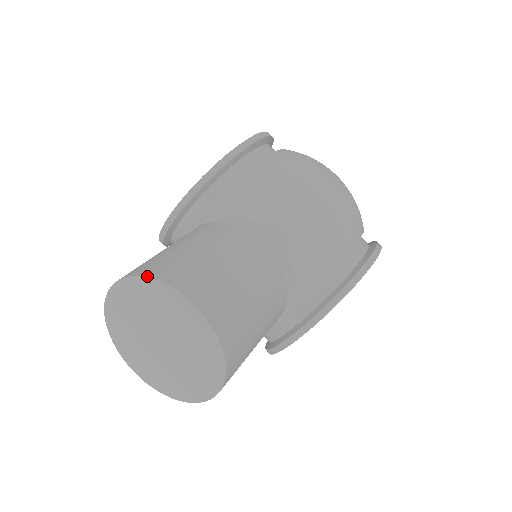
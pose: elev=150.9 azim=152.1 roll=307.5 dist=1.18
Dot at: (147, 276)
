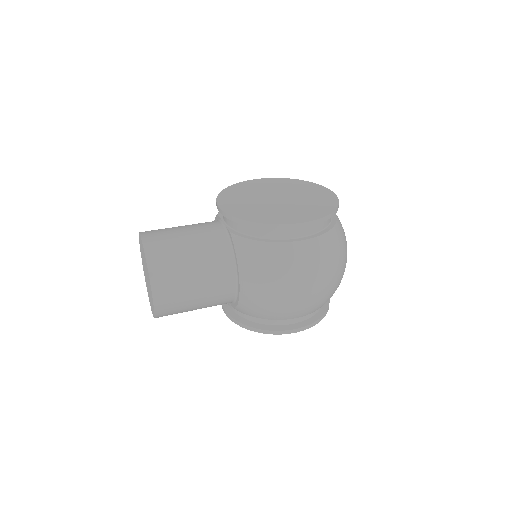
Dot at: (148, 264)
